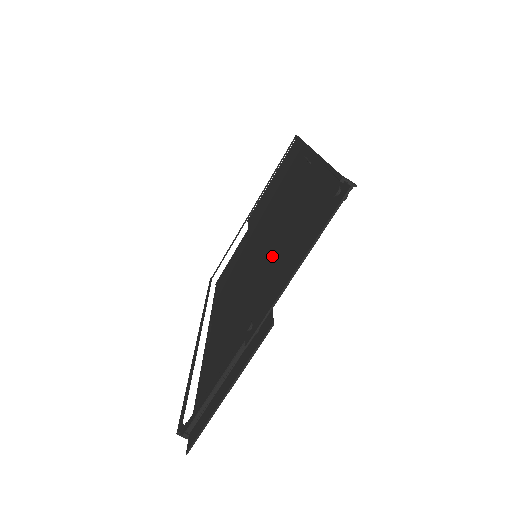
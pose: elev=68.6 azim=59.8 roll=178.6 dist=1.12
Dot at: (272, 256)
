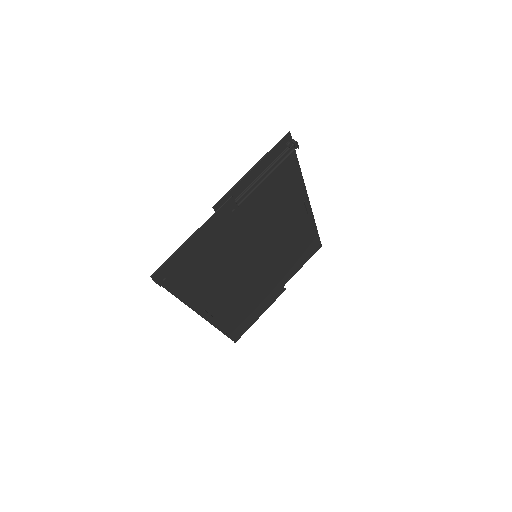
Dot at: (255, 213)
